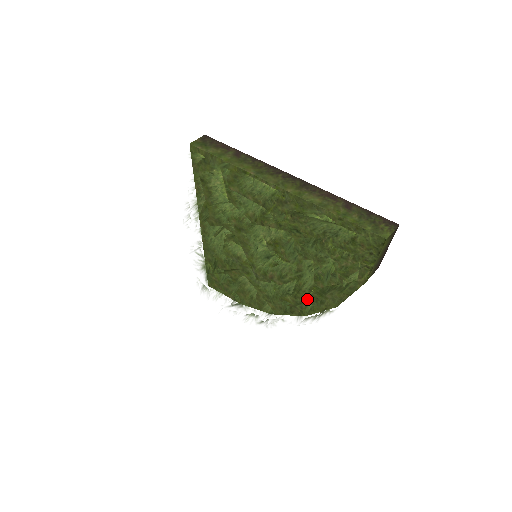
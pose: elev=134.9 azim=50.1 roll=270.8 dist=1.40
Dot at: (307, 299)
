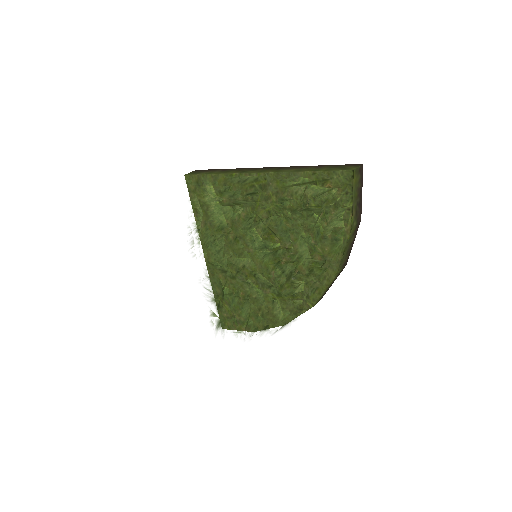
Dot at: occluded
